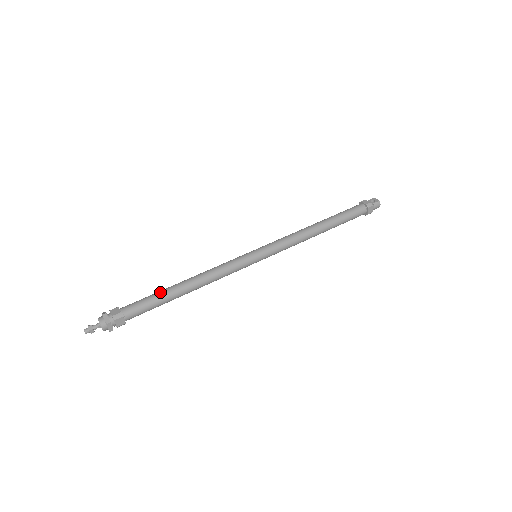
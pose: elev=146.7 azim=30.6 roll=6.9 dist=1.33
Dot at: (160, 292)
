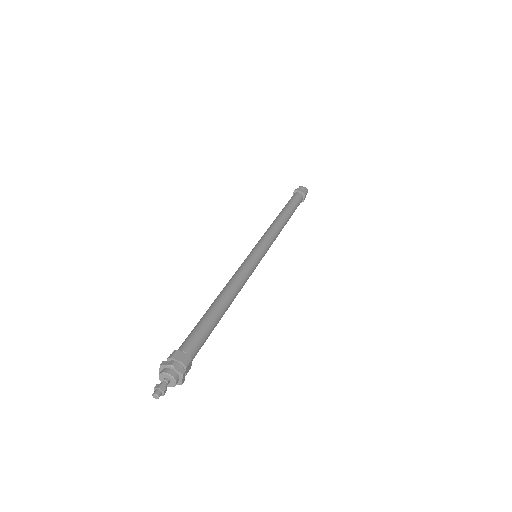
Dot at: (208, 317)
